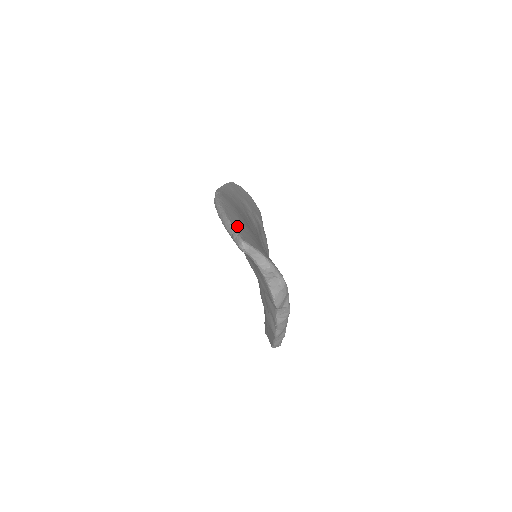
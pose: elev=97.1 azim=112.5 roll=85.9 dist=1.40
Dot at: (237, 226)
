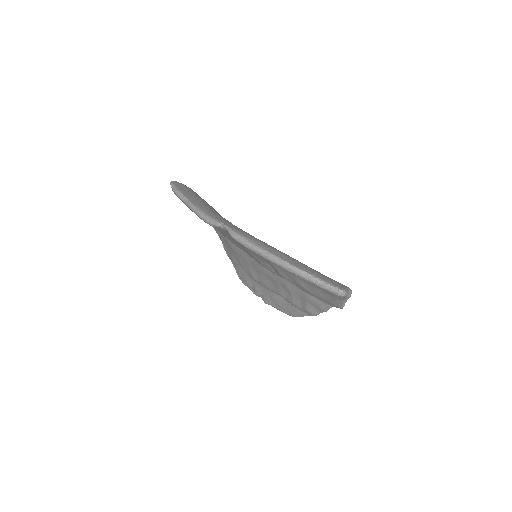
Dot at: (309, 271)
